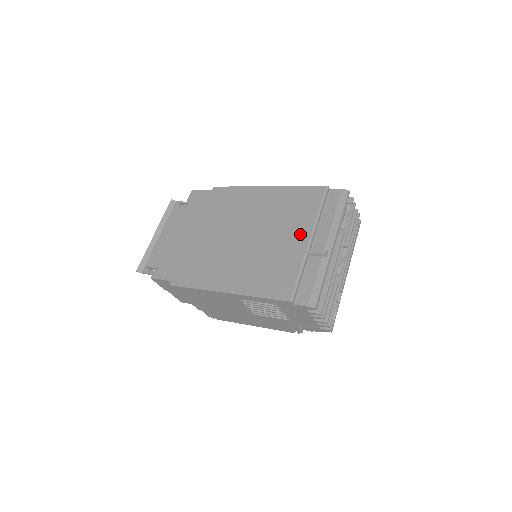
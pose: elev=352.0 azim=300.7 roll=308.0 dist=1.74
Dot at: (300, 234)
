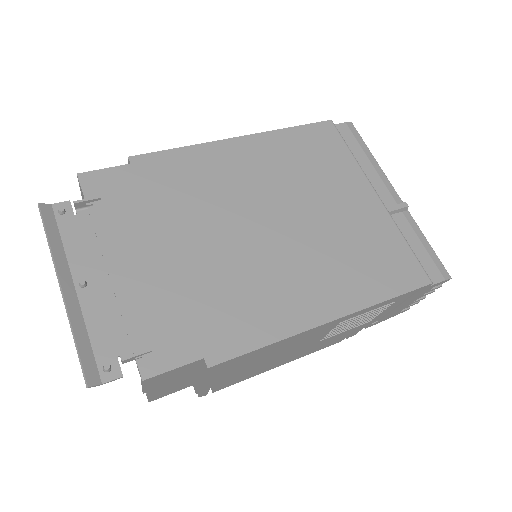
Dot at: (359, 191)
